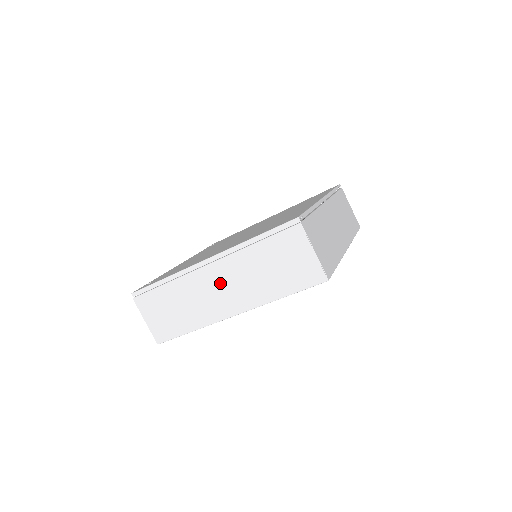
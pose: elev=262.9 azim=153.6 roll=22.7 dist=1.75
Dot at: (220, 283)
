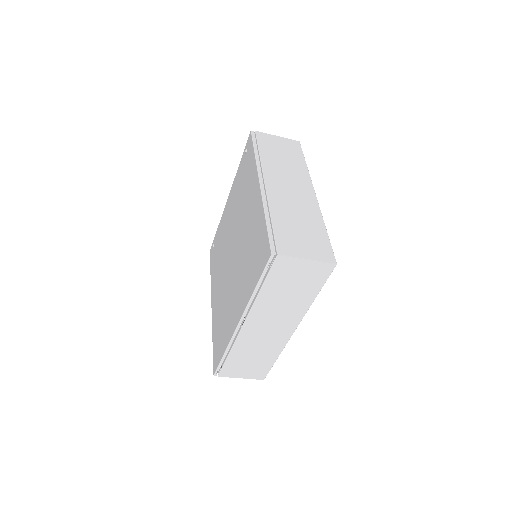
Dot at: occluded
